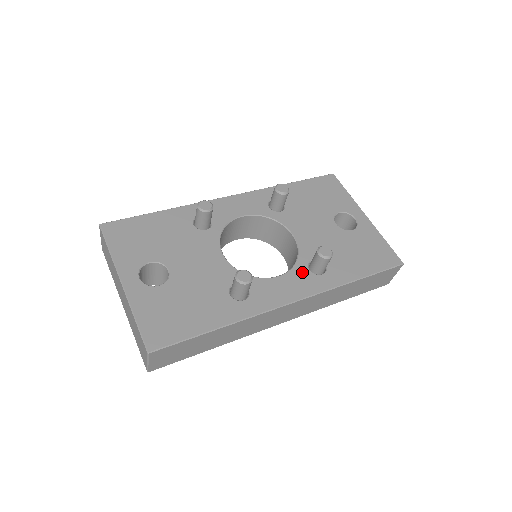
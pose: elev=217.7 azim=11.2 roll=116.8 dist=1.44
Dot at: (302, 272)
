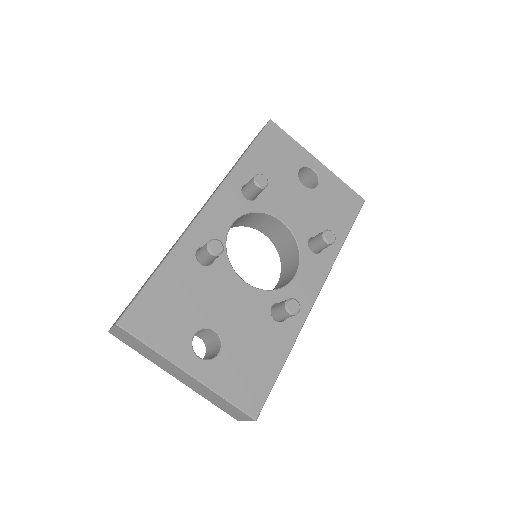
Dot at: (309, 258)
